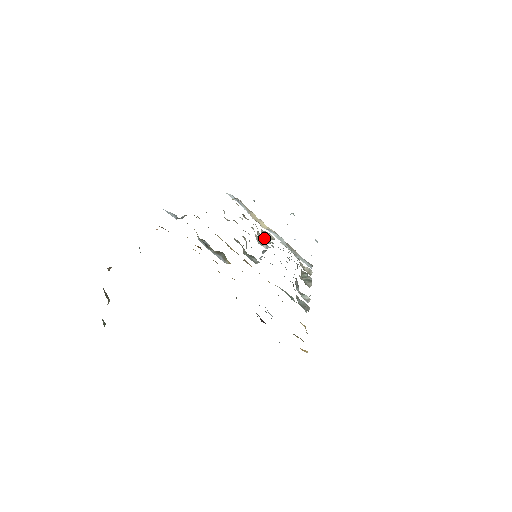
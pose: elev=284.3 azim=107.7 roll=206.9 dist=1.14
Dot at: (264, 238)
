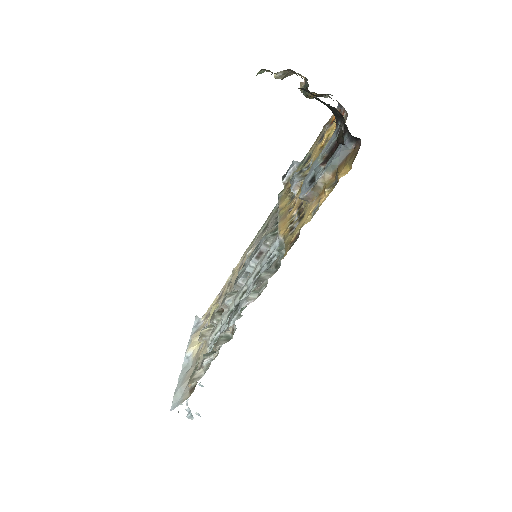
Dot at: (218, 314)
